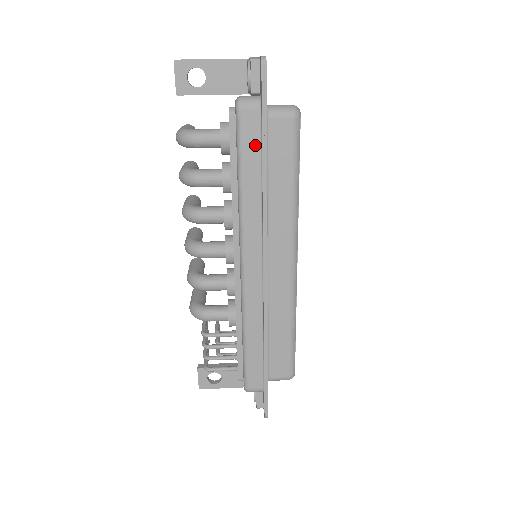
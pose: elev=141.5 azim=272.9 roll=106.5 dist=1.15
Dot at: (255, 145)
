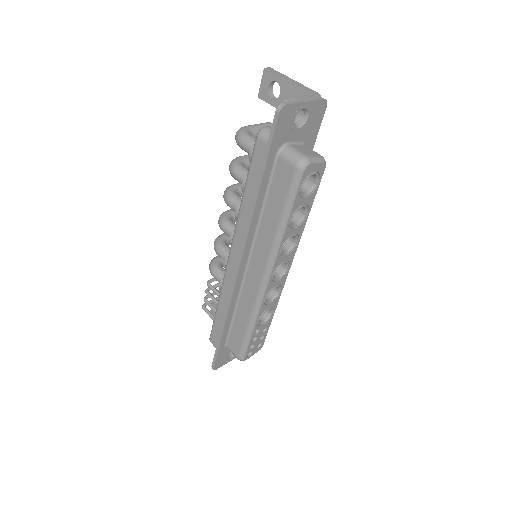
Dot at: (259, 172)
